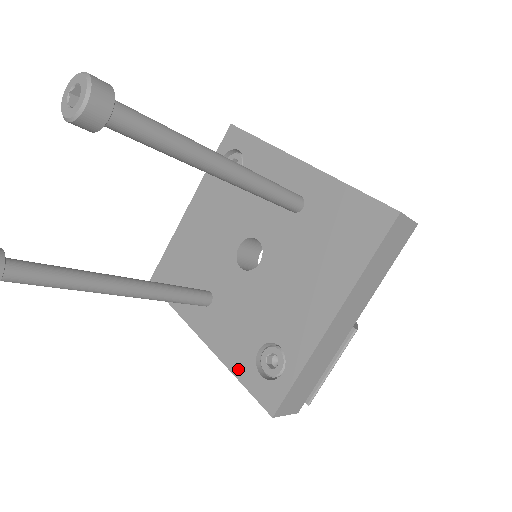
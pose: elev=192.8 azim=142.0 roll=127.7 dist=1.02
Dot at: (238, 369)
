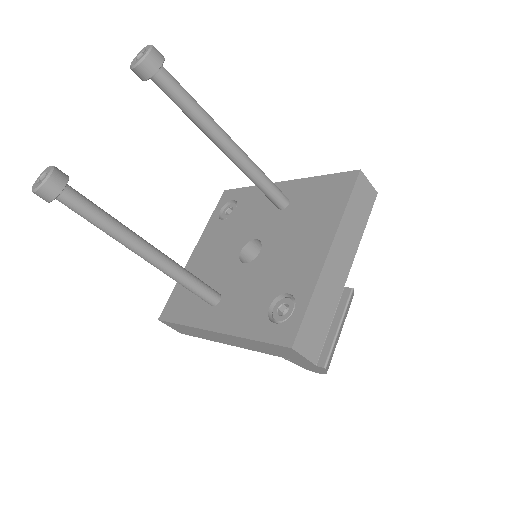
Dot at: (252, 332)
